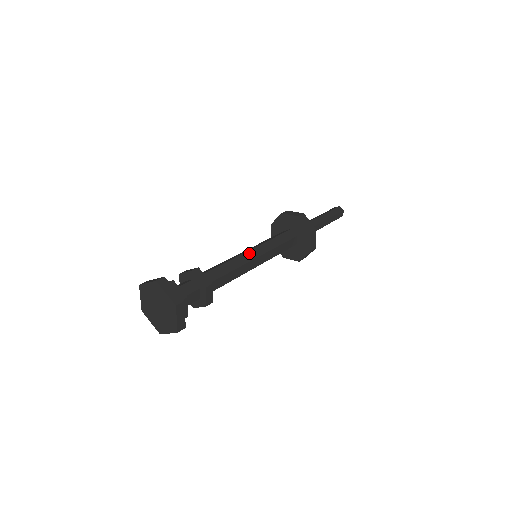
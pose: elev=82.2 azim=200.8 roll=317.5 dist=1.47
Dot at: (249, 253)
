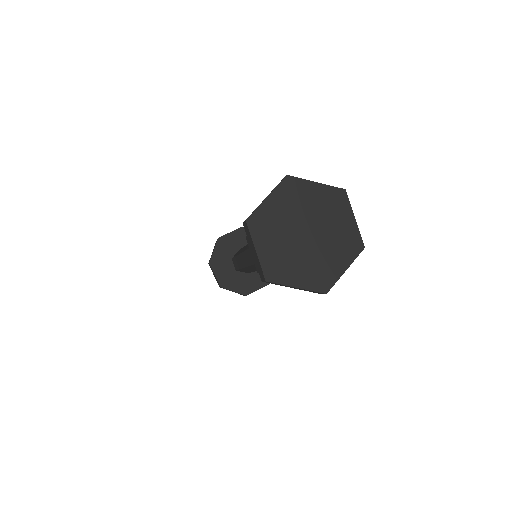
Dot at: occluded
